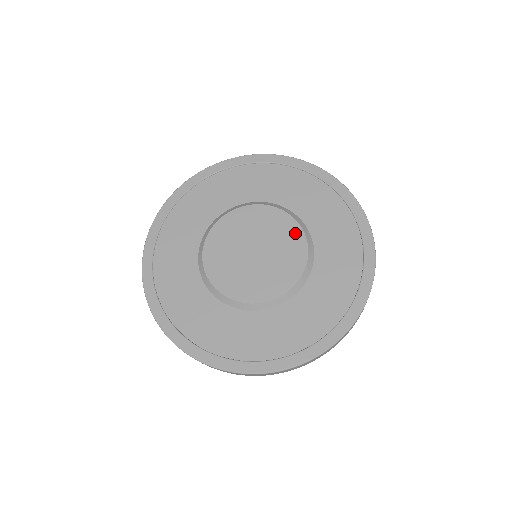
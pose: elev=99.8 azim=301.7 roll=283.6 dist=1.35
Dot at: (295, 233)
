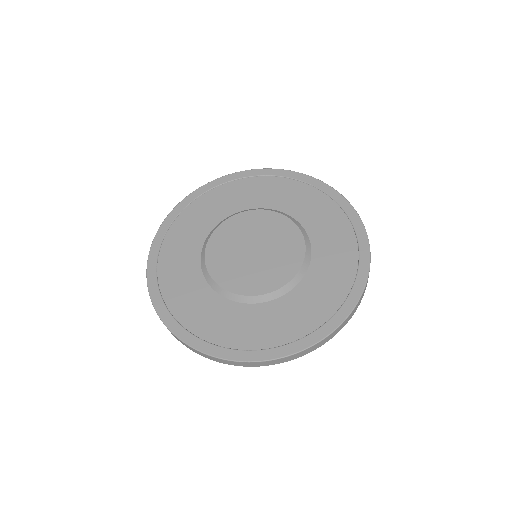
Dot at: (290, 229)
